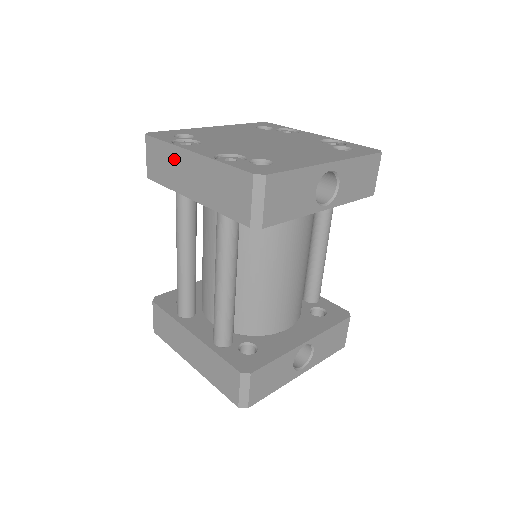
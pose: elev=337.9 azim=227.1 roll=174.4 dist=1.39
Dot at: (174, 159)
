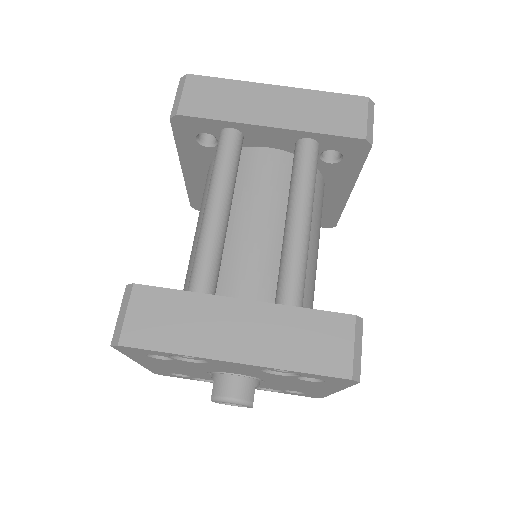
Dot at: (242, 93)
